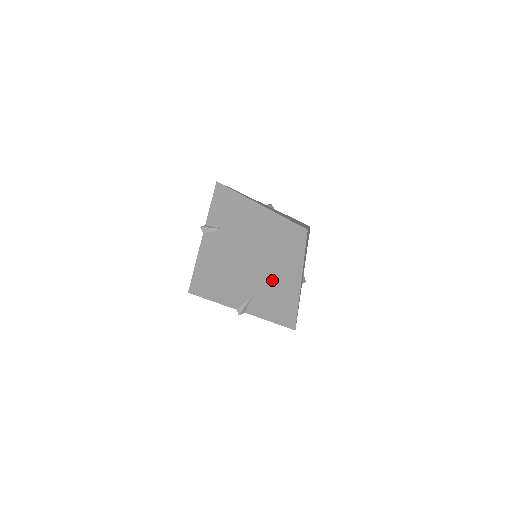
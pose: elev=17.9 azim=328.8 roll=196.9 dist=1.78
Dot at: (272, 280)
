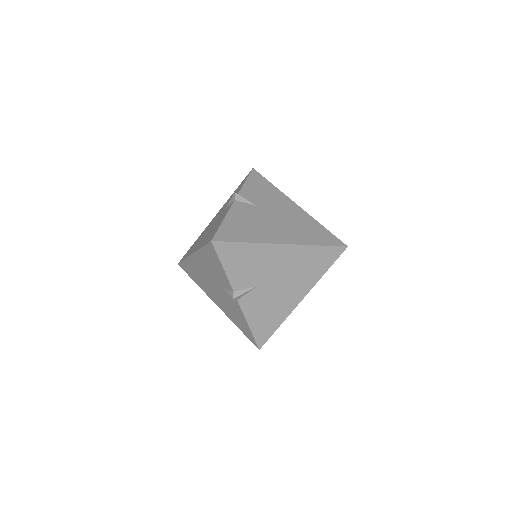
Dot at: (286, 279)
